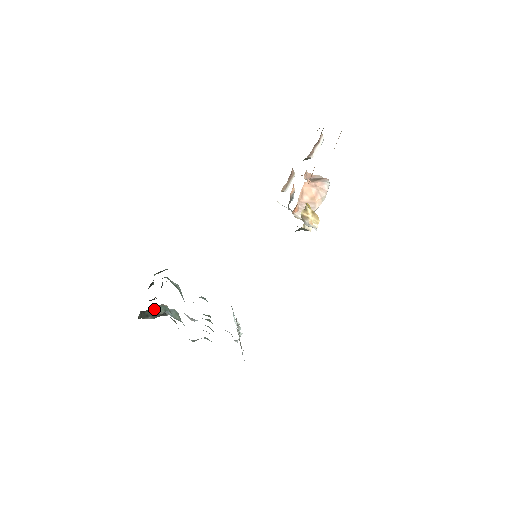
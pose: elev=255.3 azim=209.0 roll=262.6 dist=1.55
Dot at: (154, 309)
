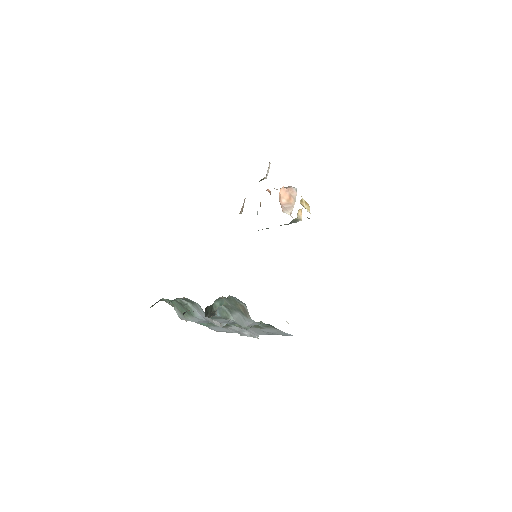
Dot at: (212, 305)
